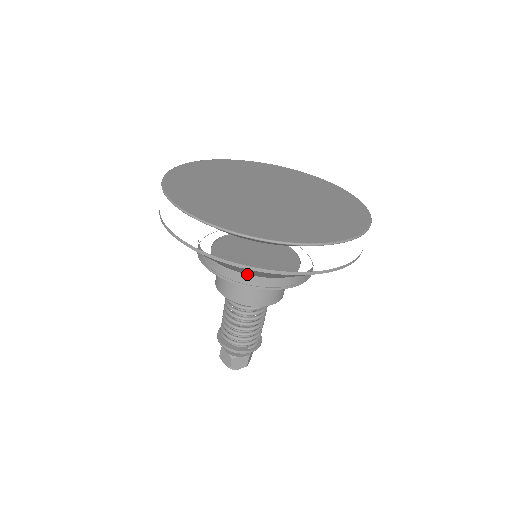
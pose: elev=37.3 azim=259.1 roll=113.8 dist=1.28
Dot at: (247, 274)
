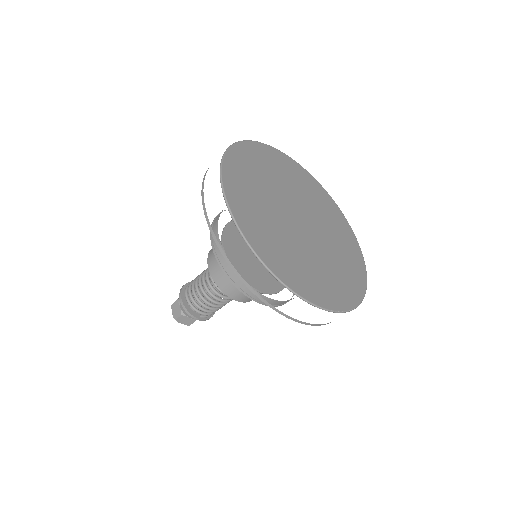
Dot at: occluded
